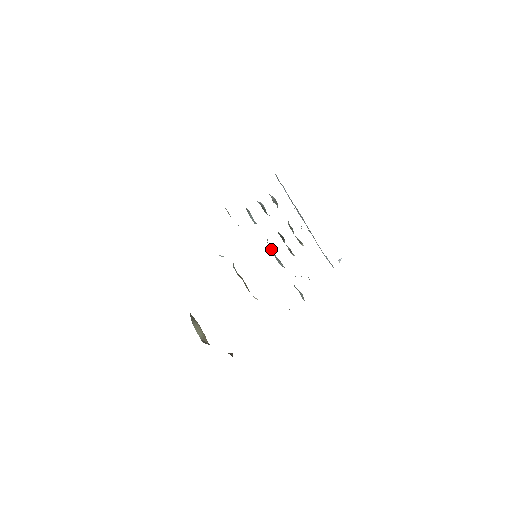
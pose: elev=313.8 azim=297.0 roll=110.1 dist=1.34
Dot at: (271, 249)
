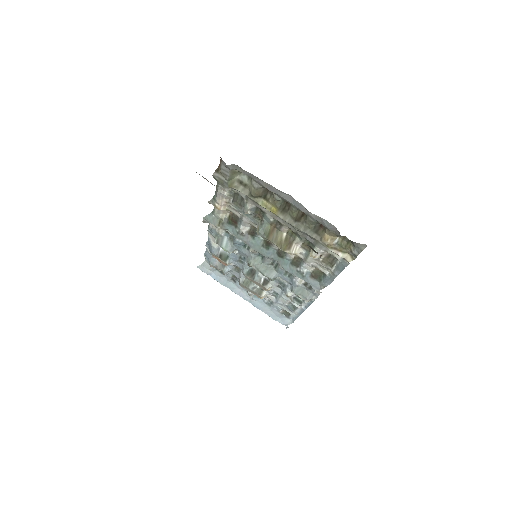
Dot at: (257, 266)
